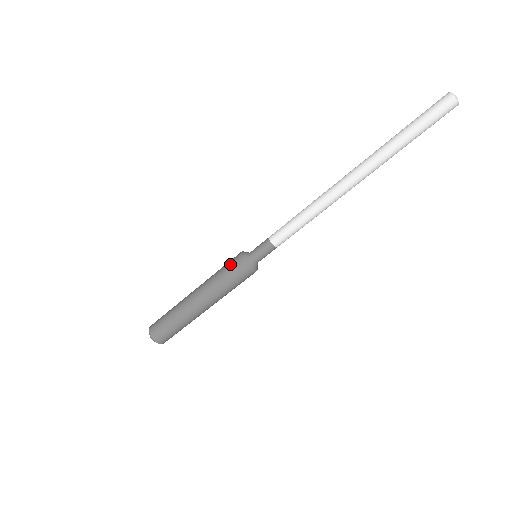
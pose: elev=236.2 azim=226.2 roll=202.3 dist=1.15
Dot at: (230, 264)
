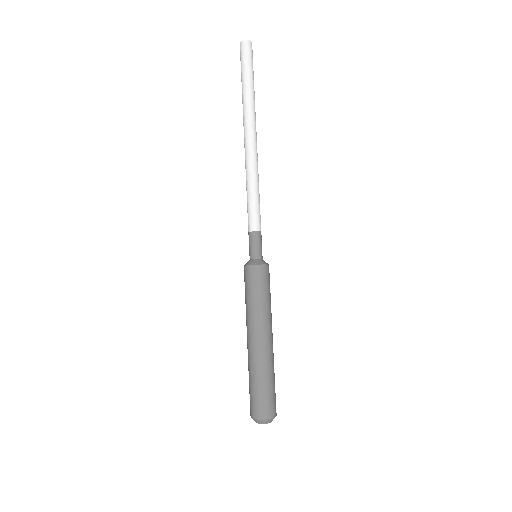
Dot at: (249, 280)
